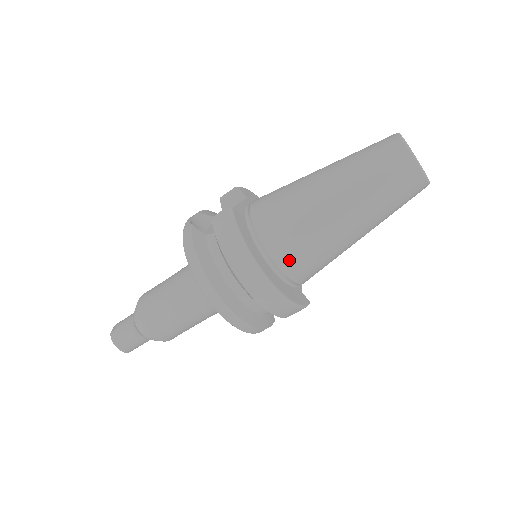
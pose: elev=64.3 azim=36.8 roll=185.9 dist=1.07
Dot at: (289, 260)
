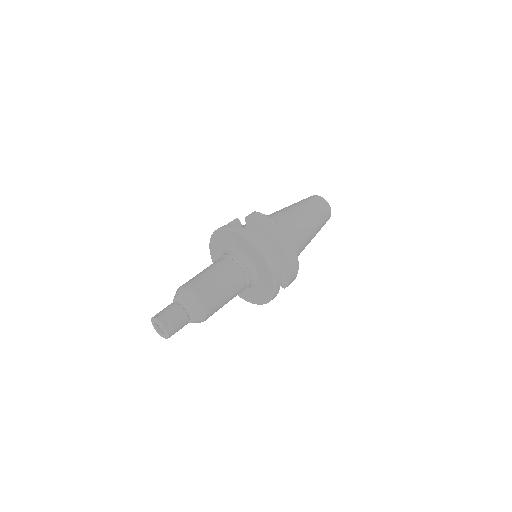
Dot at: (291, 240)
